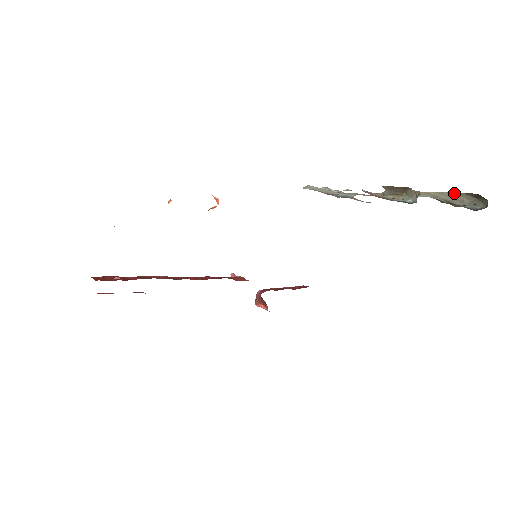
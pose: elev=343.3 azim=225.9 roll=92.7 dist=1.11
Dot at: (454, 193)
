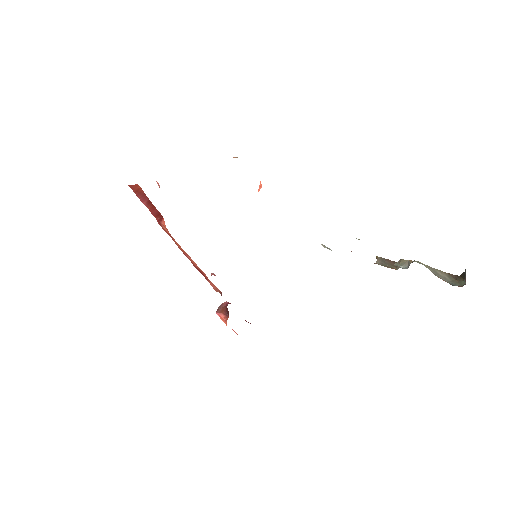
Dot at: (440, 271)
